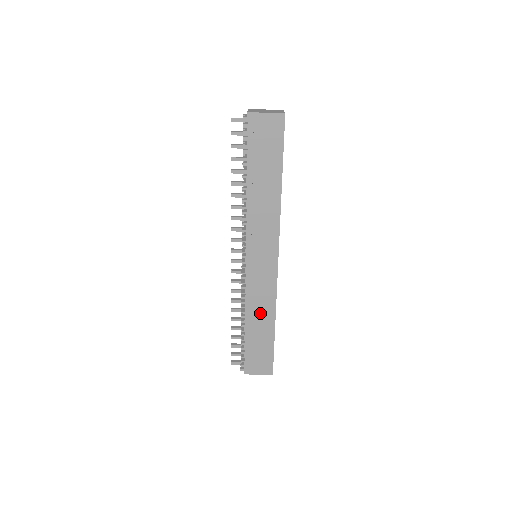
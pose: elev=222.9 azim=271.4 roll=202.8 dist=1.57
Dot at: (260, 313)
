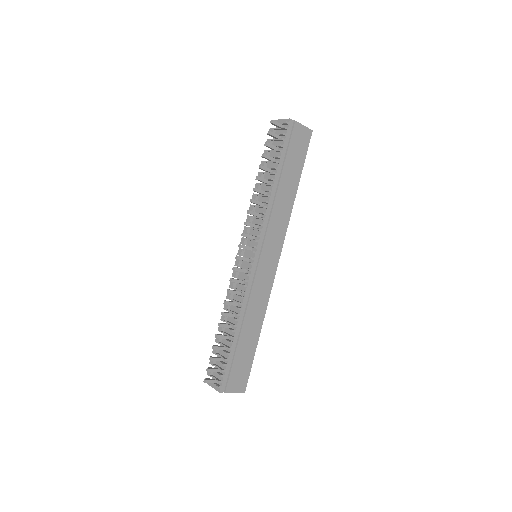
Dot at: (253, 316)
